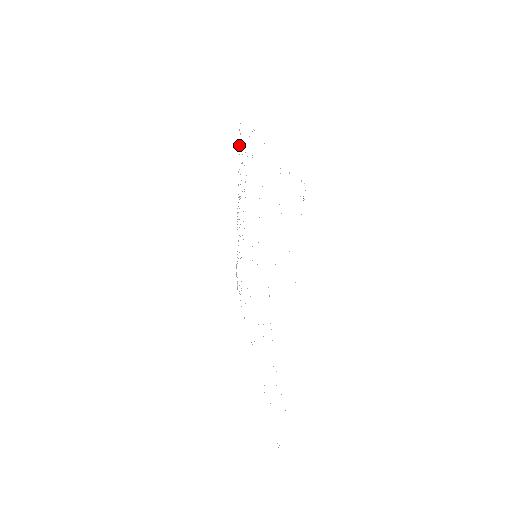
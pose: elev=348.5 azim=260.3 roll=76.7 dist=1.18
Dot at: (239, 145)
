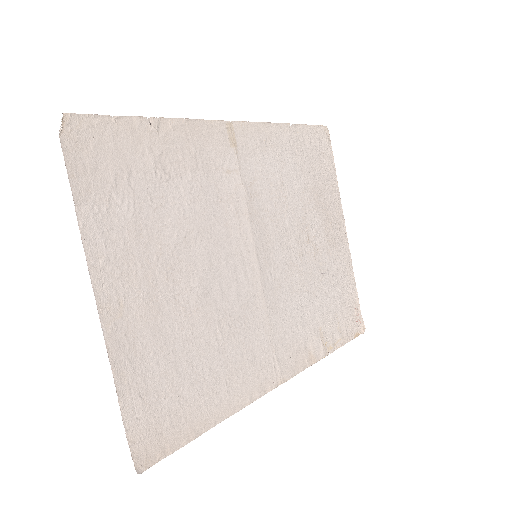
Dot at: (331, 157)
